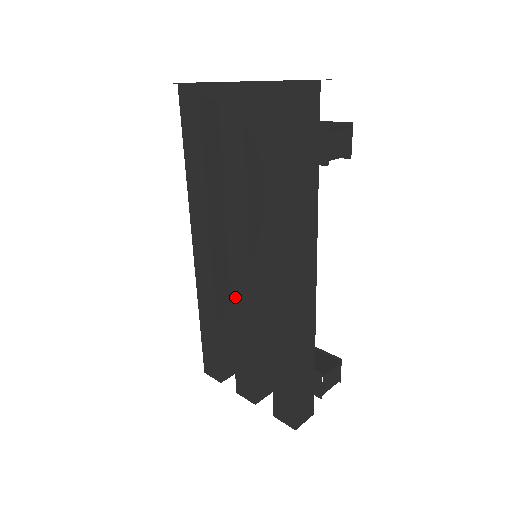
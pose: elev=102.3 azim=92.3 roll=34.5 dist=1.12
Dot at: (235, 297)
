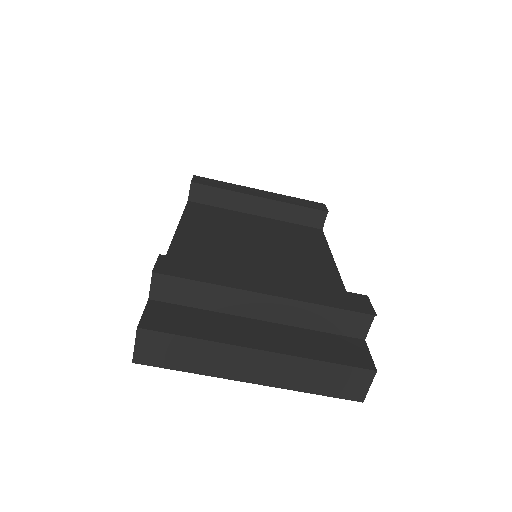
Dot at: occluded
